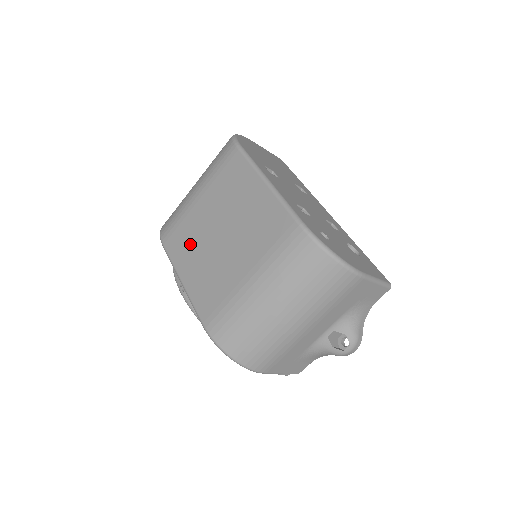
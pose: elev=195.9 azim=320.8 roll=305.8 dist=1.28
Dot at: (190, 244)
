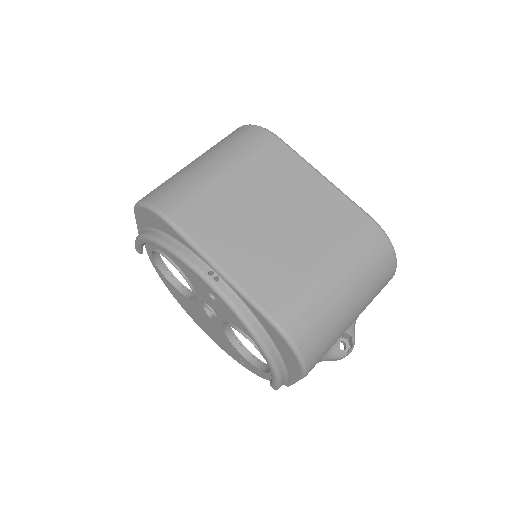
Dot at: (226, 225)
